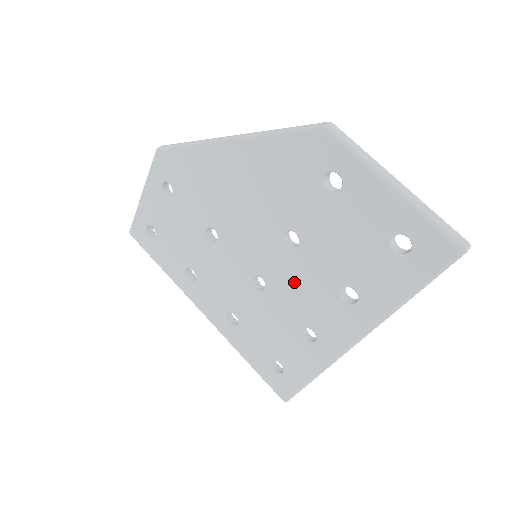
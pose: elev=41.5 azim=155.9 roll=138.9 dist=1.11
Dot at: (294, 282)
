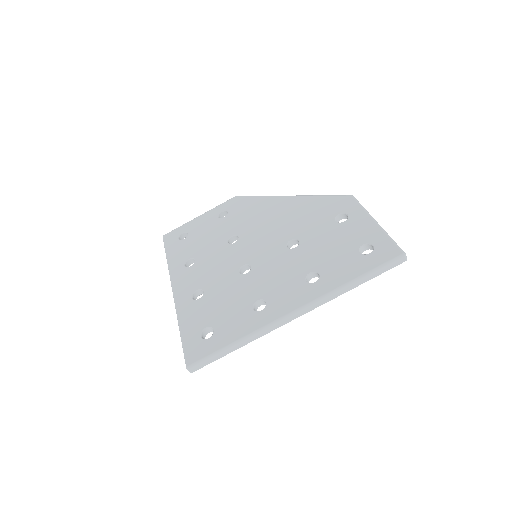
Dot at: (276, 268)
